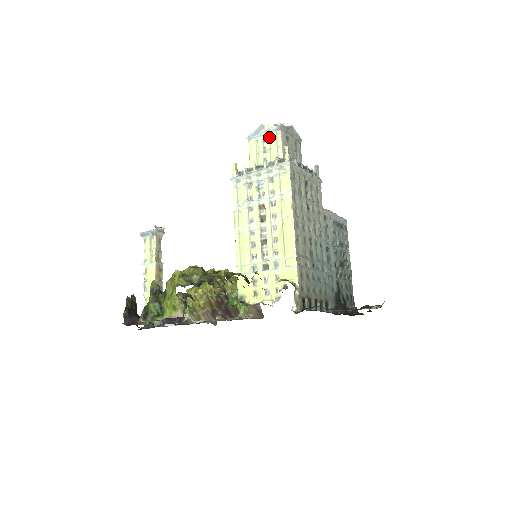
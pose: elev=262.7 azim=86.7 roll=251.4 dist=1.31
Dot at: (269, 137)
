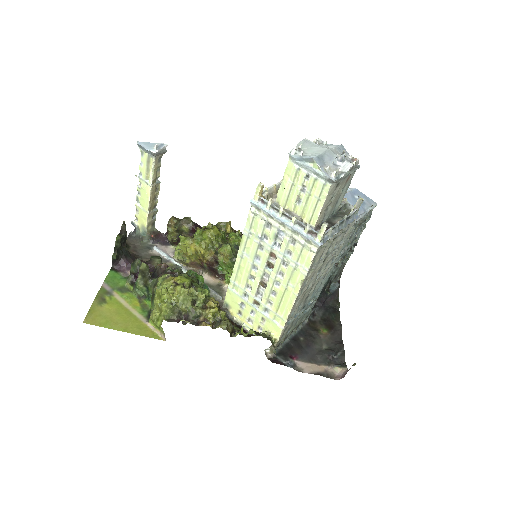
Dot at: (314, 180)
